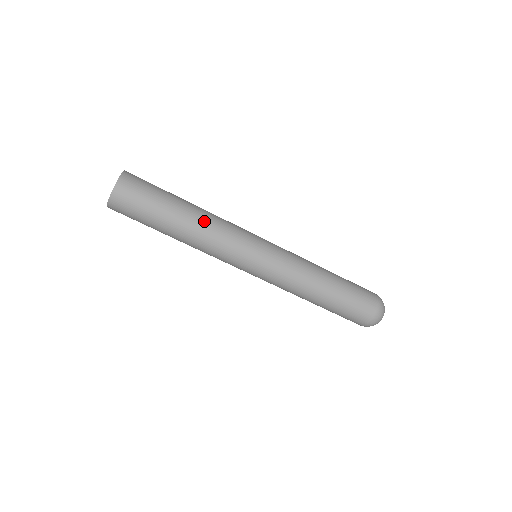
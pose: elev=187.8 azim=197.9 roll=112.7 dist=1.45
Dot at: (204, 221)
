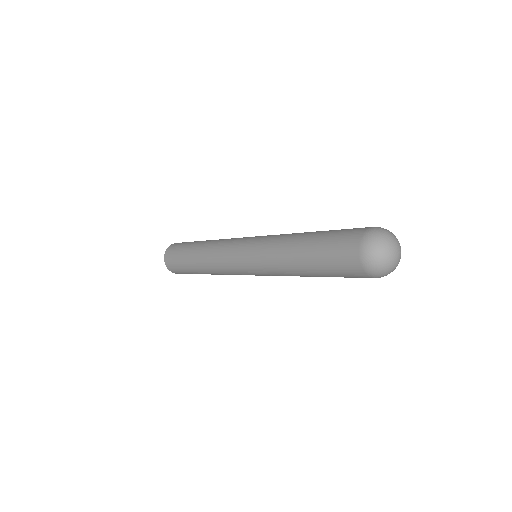
Dot at: (204, 262)
